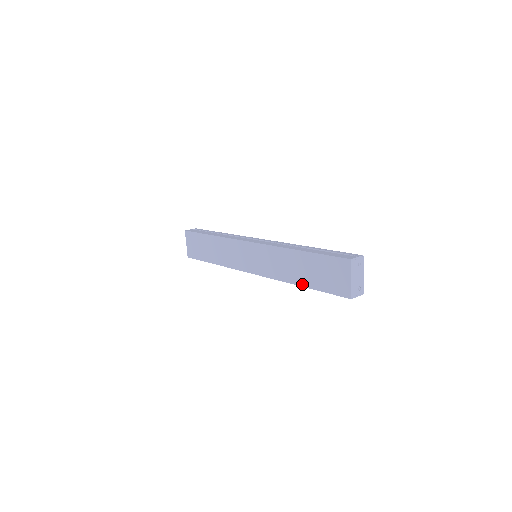
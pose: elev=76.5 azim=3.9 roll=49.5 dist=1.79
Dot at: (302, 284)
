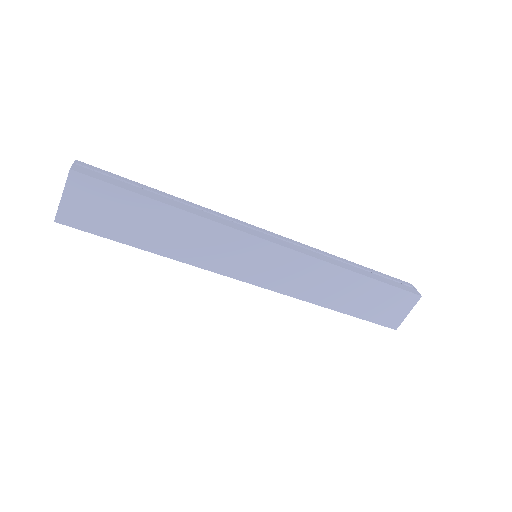
Dot at: (339, 309)
